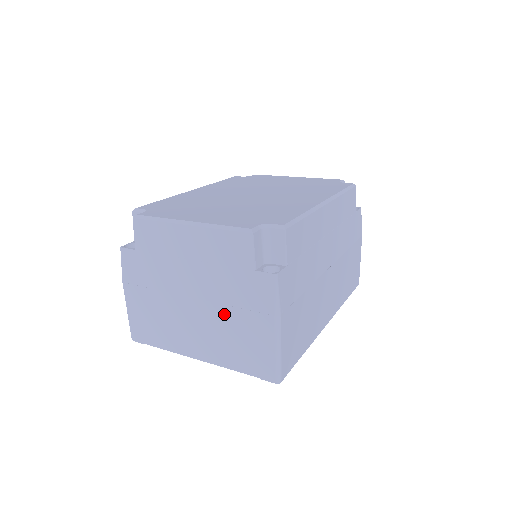
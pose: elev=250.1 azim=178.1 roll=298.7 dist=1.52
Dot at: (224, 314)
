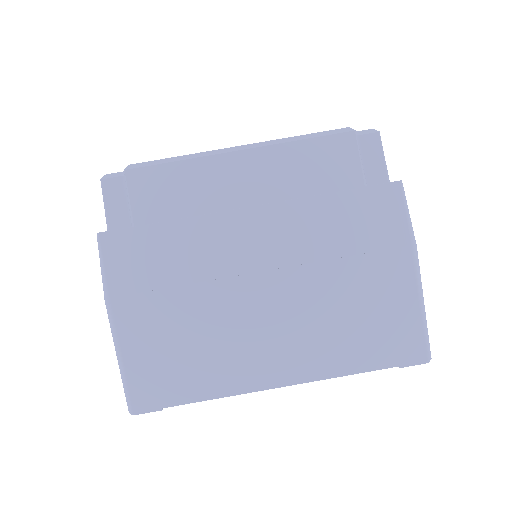
Dot at: (326, 277)
